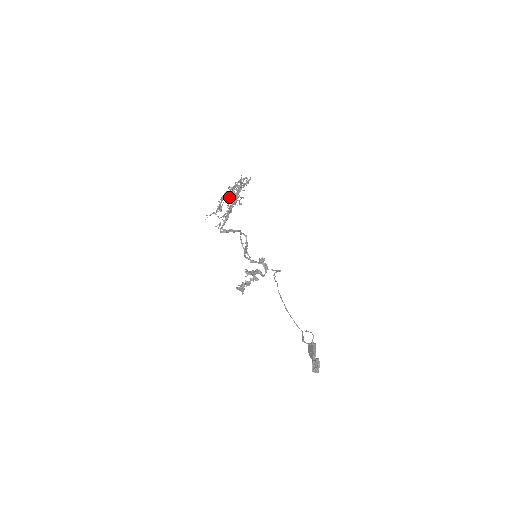
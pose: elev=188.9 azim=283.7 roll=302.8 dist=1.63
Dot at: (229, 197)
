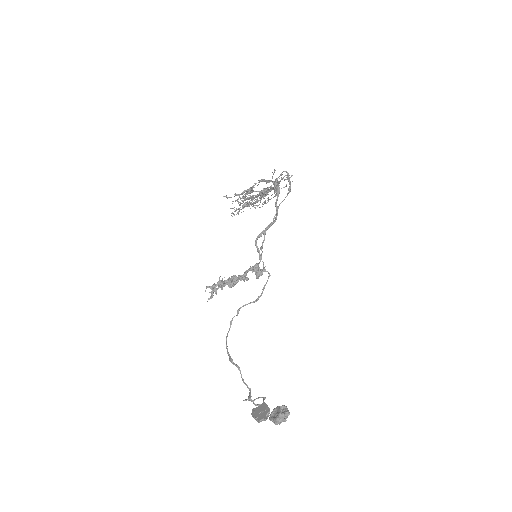
Dot at: occluded
